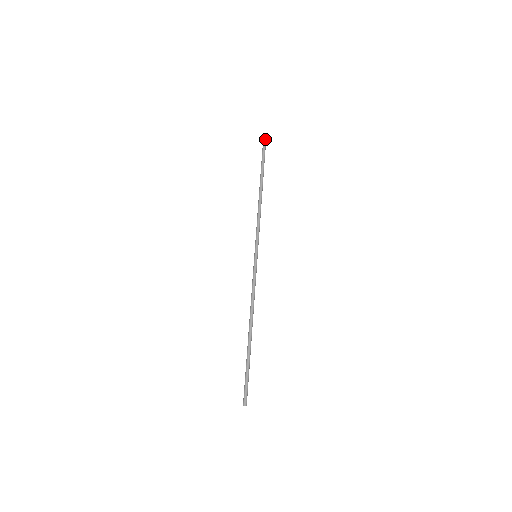
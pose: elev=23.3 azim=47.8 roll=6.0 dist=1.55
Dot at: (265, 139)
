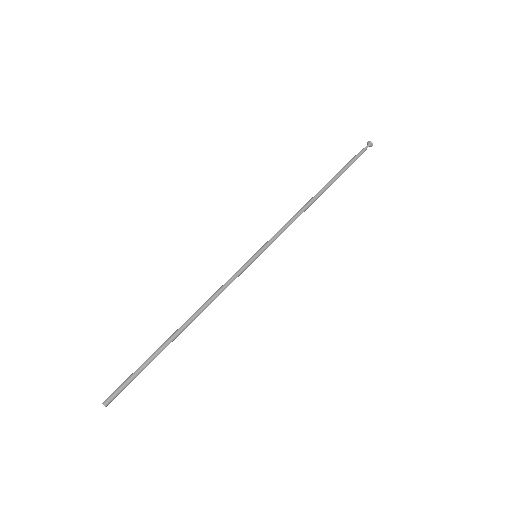
Dot at: occluded
